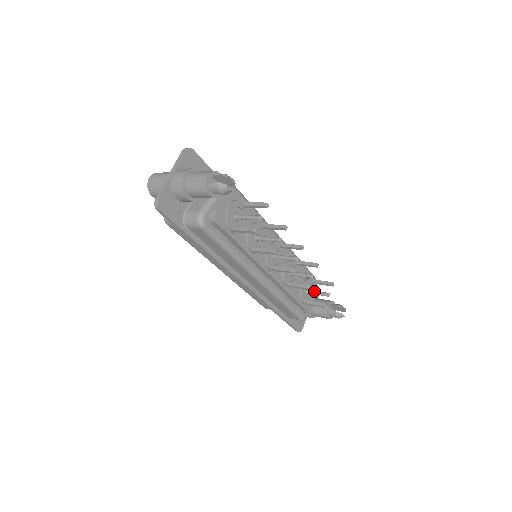
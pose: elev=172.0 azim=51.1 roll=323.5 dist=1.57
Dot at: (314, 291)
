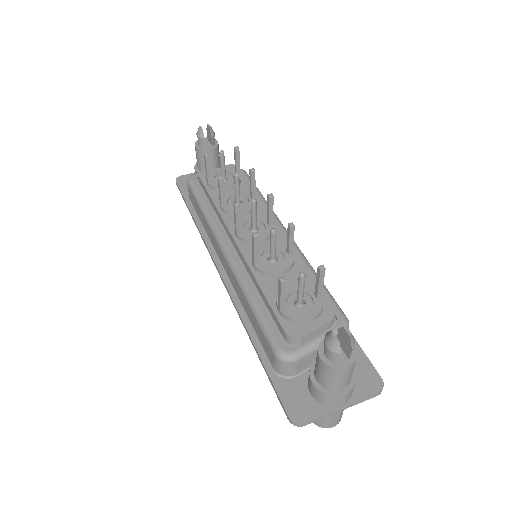
Dot at: occluded
